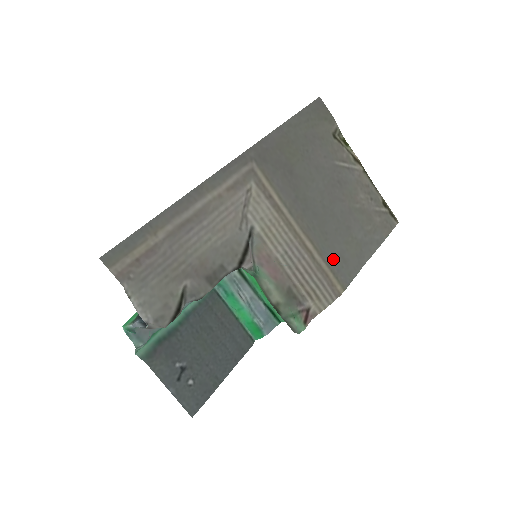
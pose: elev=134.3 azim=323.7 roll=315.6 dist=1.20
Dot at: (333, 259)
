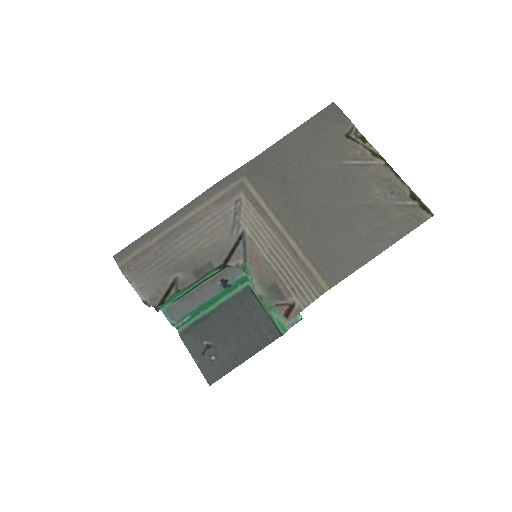
Dot at: (321, 257)
